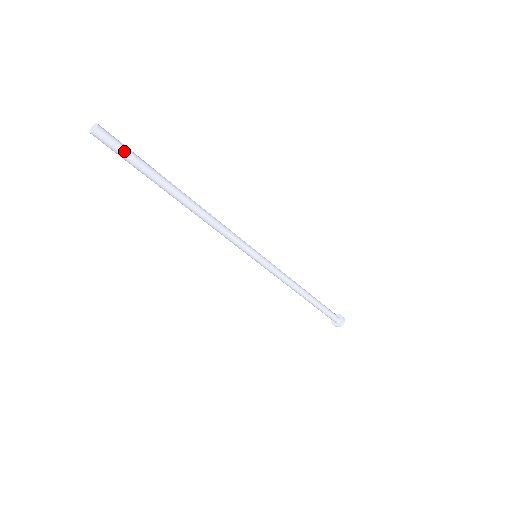
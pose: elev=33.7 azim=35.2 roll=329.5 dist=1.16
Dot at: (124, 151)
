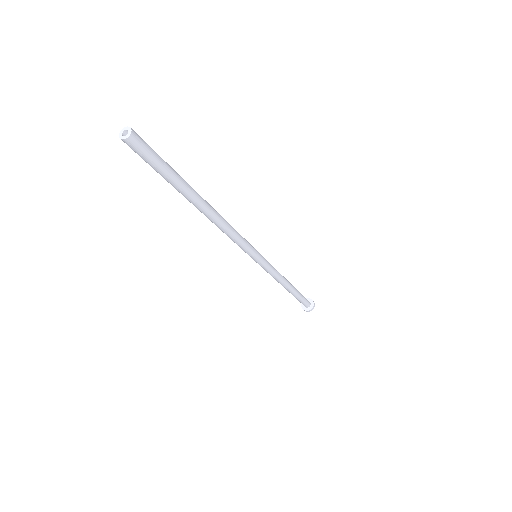
Dot at: (151, 163)
